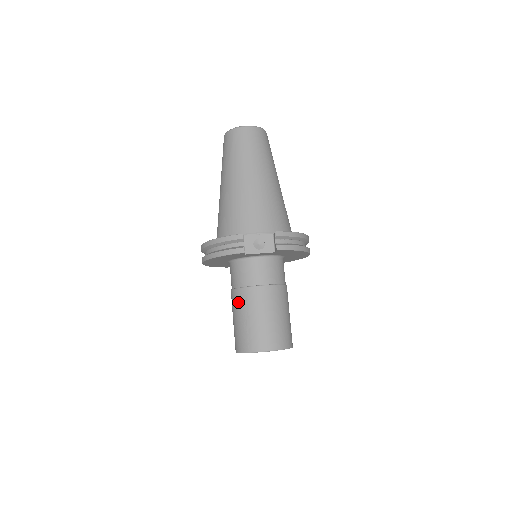
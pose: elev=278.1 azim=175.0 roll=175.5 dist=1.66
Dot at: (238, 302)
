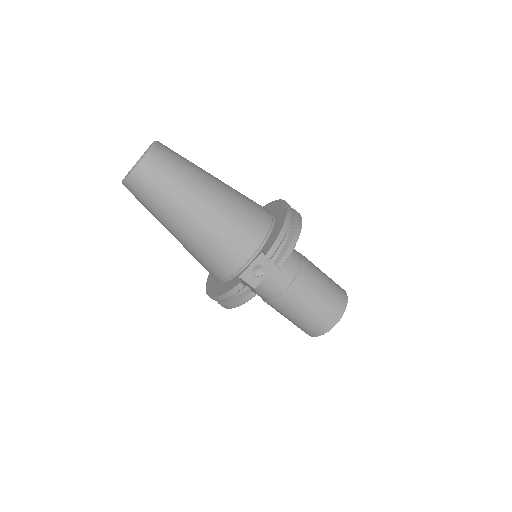
Dot at: (278, 310)
